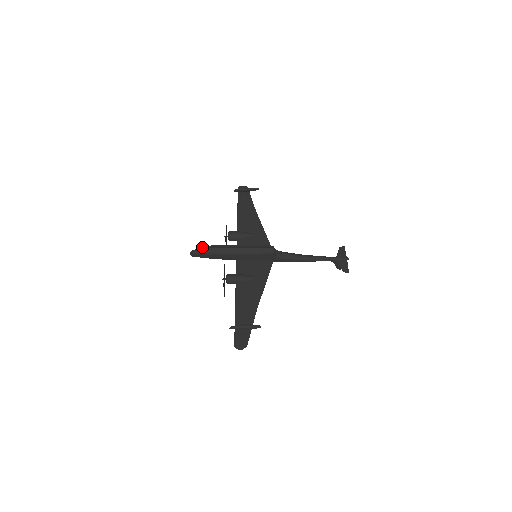
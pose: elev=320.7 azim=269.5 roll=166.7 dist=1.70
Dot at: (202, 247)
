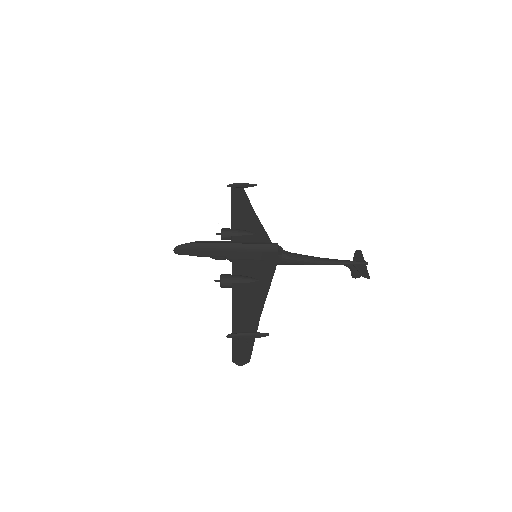
Dot at: occluded
